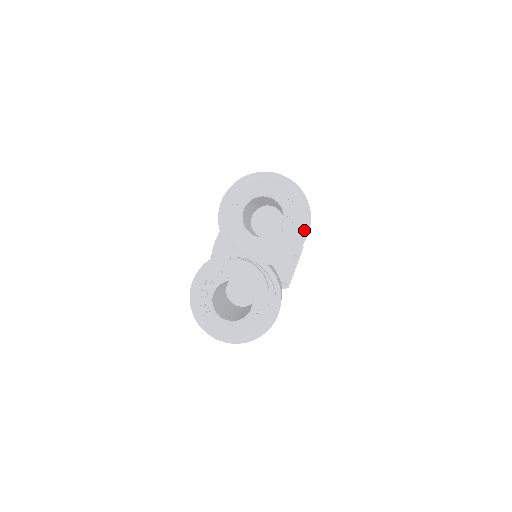
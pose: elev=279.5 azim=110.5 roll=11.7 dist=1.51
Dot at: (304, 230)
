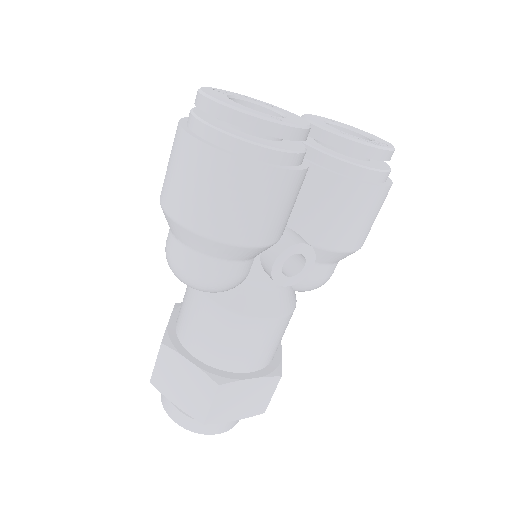
Dot at: (373, 183)
